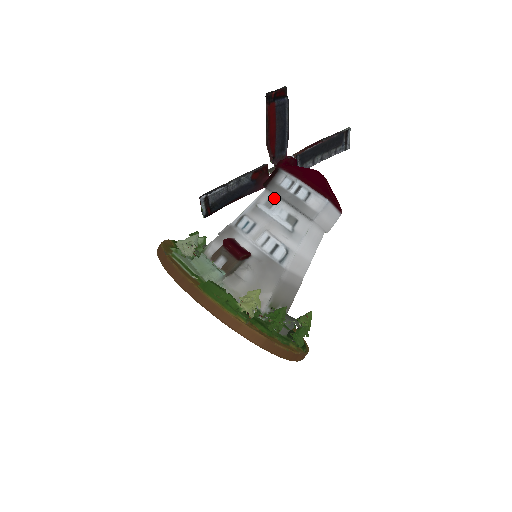
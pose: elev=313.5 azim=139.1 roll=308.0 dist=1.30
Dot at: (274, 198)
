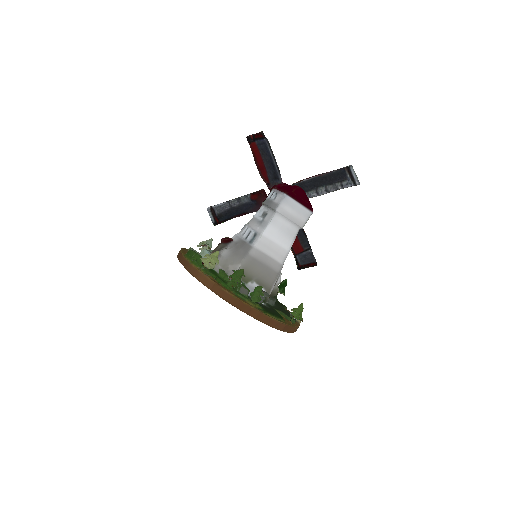
Dot at: occluded
